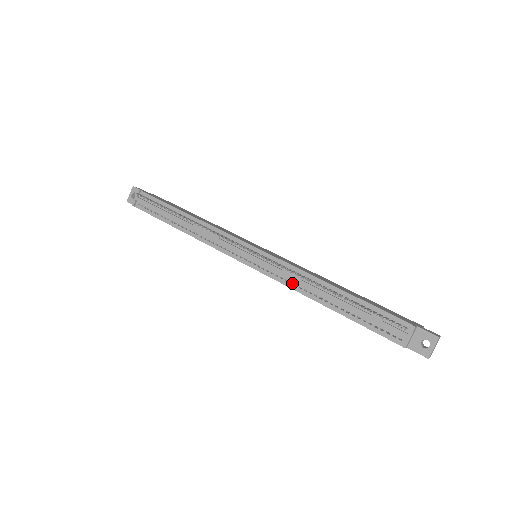
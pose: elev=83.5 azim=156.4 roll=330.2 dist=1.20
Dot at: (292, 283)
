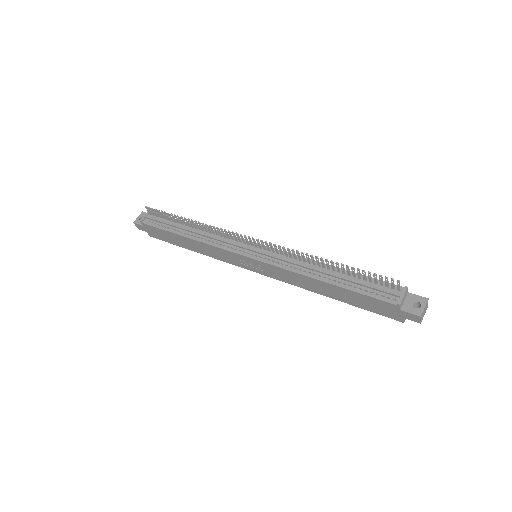
Dot at: occluded
